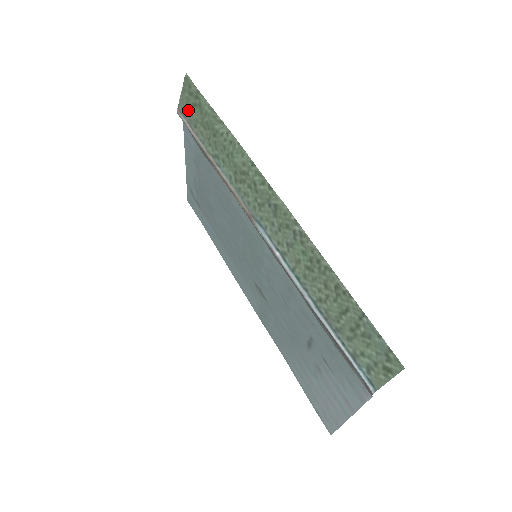
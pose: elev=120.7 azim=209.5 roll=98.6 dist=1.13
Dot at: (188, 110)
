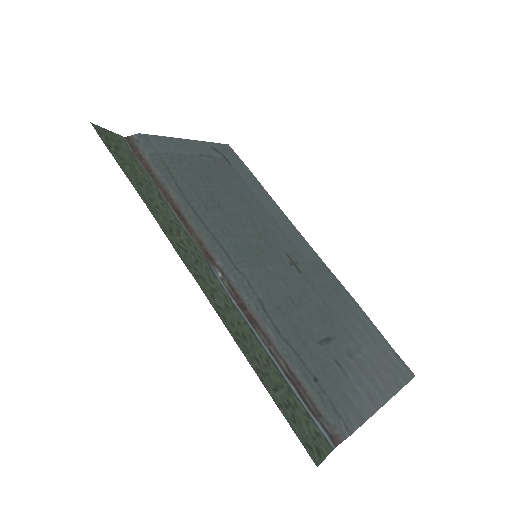
Dot at: (122, 146)
